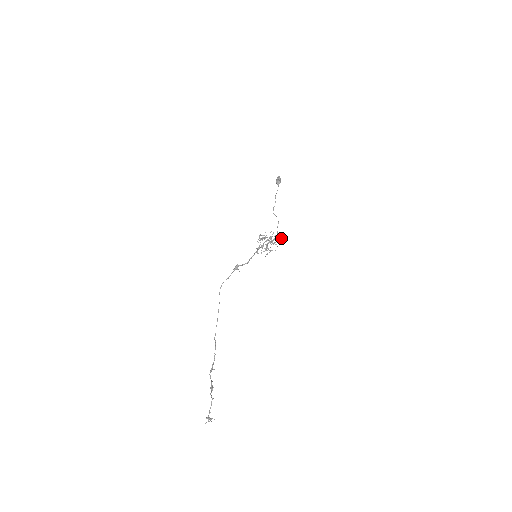
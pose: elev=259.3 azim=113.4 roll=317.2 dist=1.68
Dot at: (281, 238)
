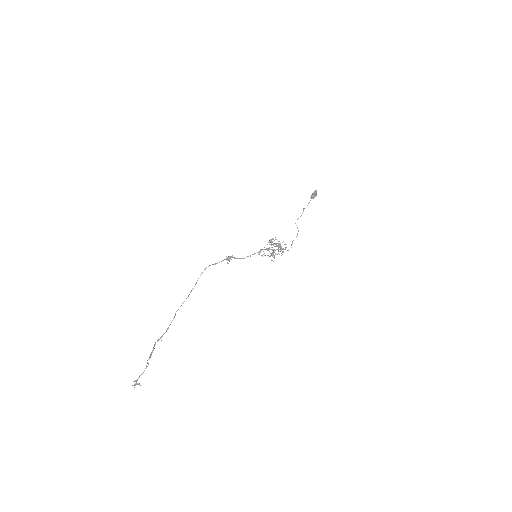
Dot at: occluded
